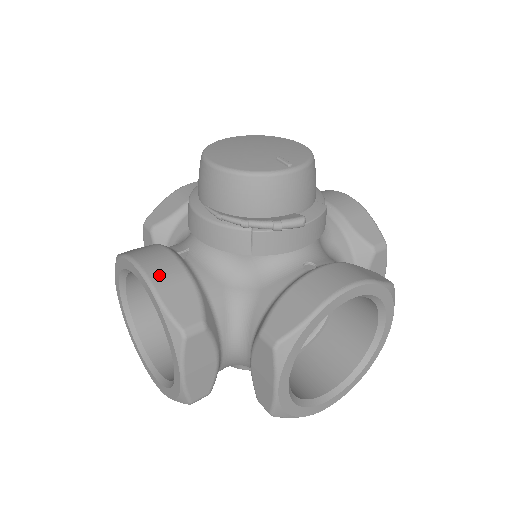
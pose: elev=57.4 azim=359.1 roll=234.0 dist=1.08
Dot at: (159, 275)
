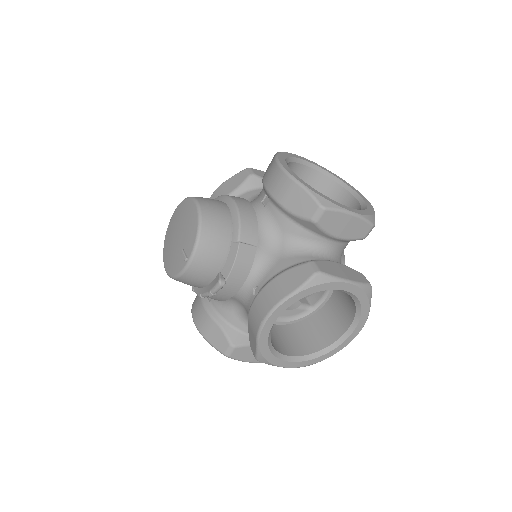
Dot at: (201, 325)
